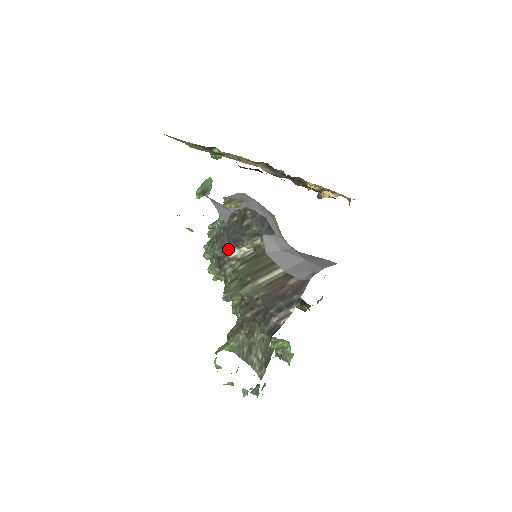
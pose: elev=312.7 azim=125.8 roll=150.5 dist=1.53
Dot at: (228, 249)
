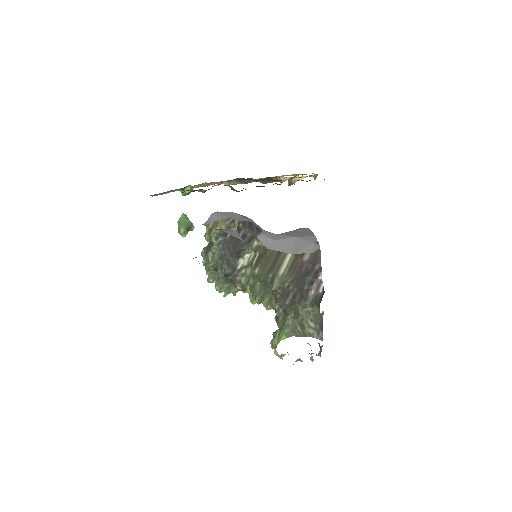
Dot at: (234, 263)
